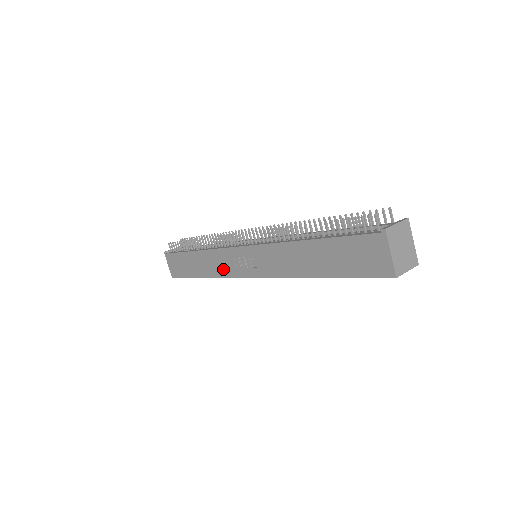
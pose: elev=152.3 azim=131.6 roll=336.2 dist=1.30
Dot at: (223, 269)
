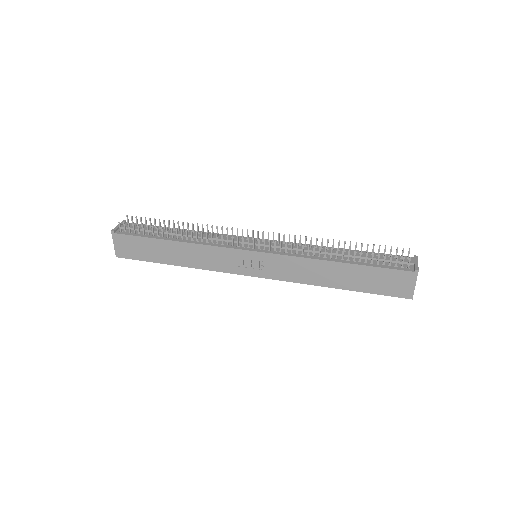
Dot at: (215, 264)
